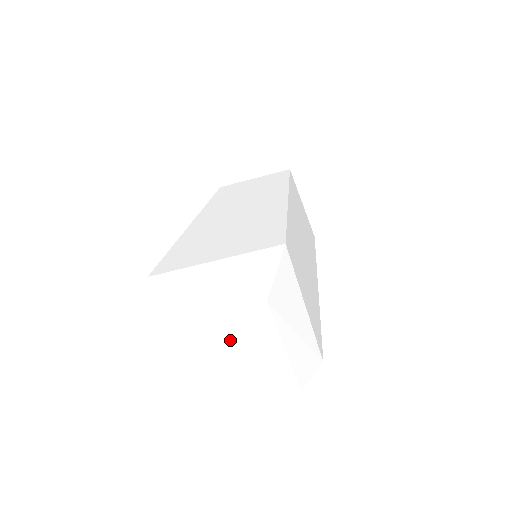
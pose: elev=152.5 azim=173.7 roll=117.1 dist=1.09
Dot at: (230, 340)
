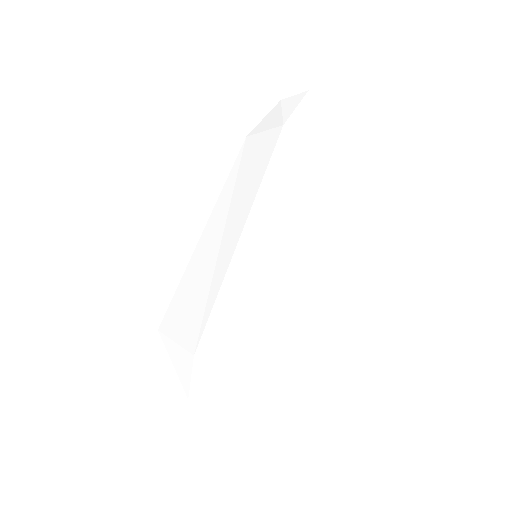
Dot at: occluded
